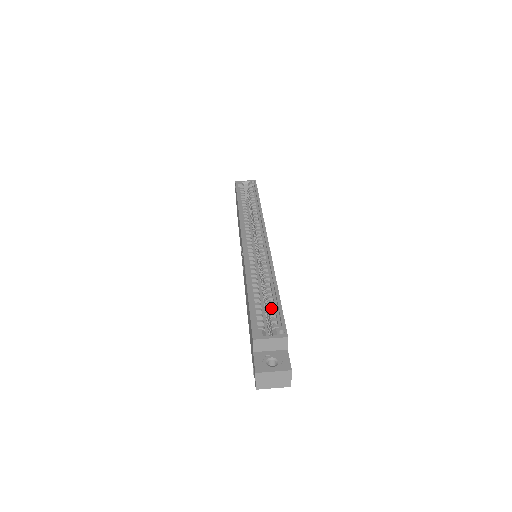
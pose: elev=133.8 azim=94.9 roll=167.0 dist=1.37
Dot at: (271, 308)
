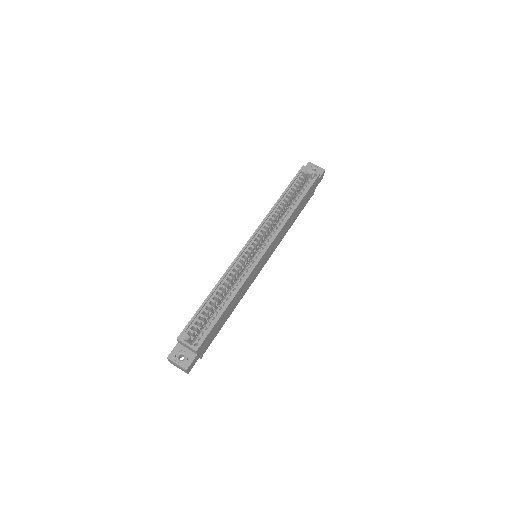
Dot at: (210, 320)
